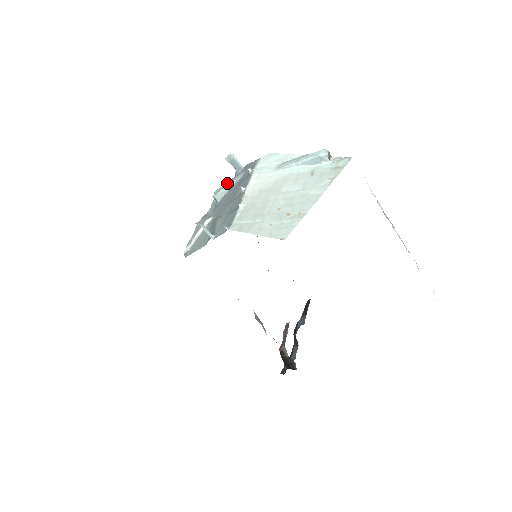
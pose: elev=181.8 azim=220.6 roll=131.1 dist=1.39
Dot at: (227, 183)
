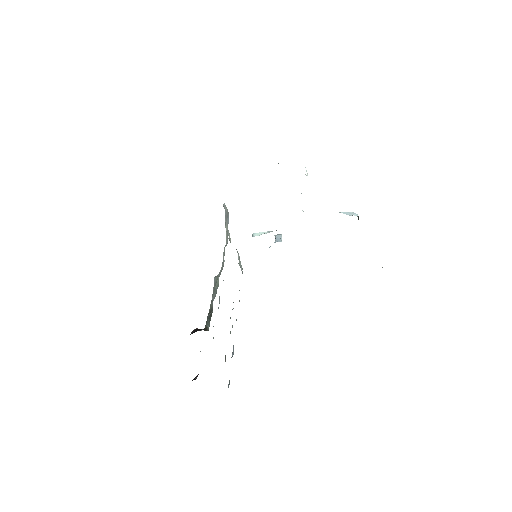
Dot at: occluded
